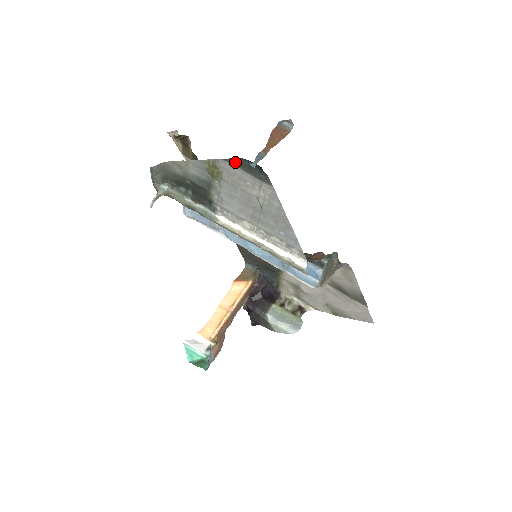
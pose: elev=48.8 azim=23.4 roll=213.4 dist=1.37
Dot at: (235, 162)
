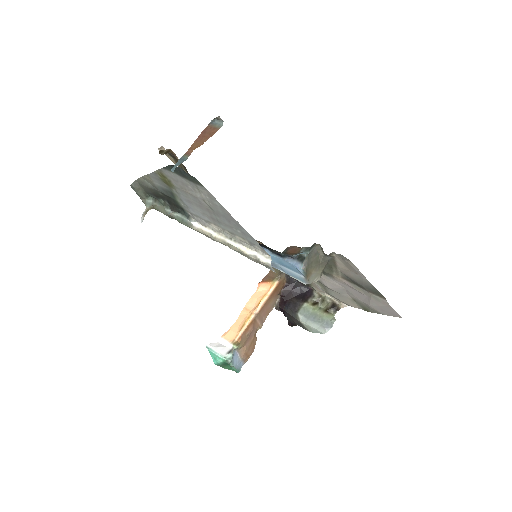
Dot at: (170, 169)
